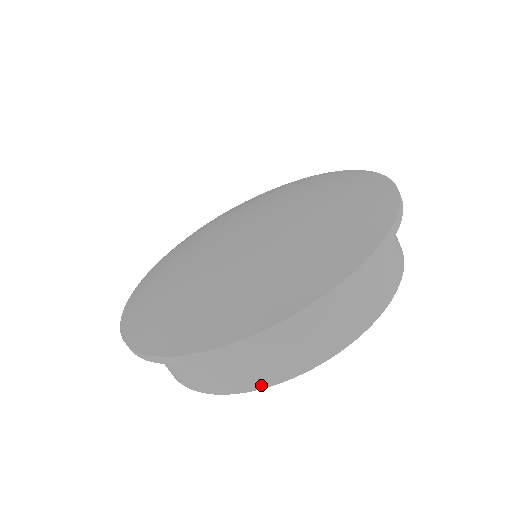
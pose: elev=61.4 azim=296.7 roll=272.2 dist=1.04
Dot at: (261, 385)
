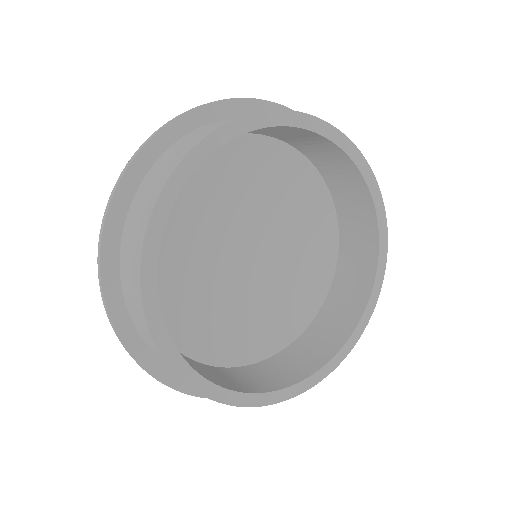
Dot at: (158, 193)
